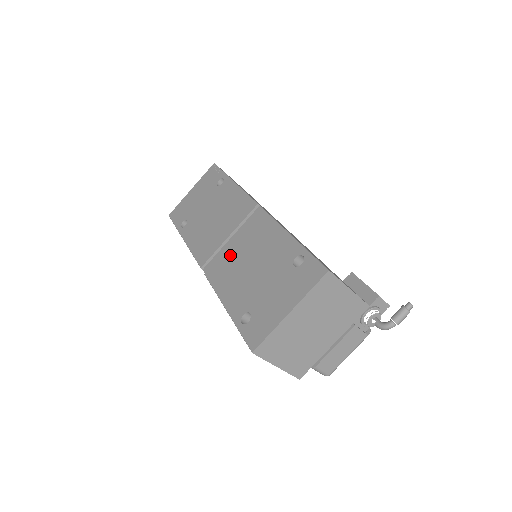
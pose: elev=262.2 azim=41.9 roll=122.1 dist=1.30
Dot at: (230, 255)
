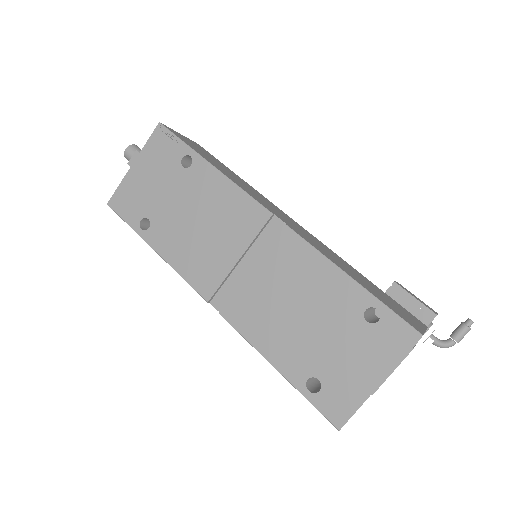
Dot at: (253, 290)
